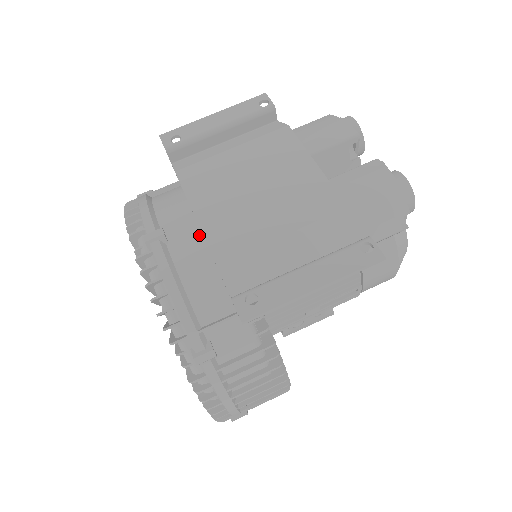
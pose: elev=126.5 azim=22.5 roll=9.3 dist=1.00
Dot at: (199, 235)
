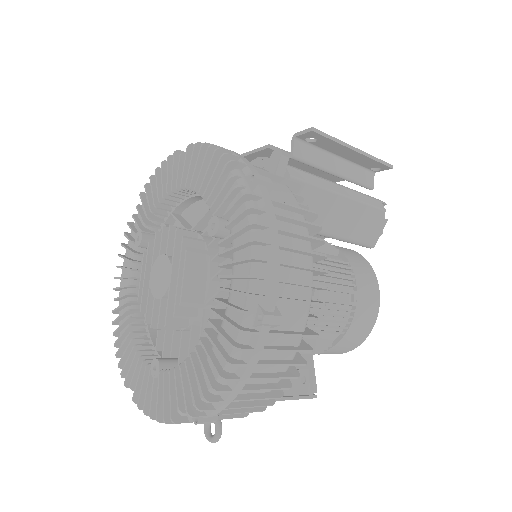
Dot at: occluded
